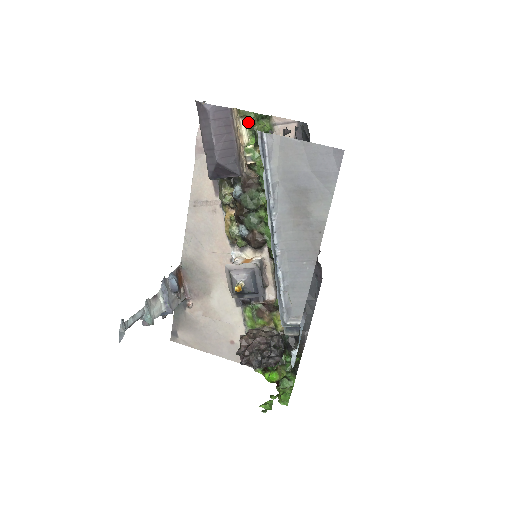
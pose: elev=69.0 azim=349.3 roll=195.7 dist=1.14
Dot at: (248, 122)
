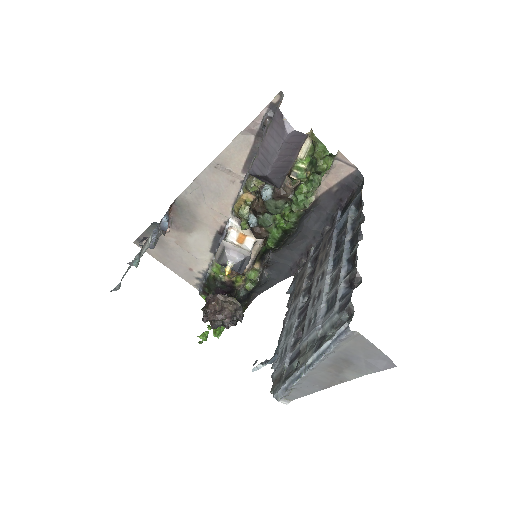
Dot at: (315, 150)
